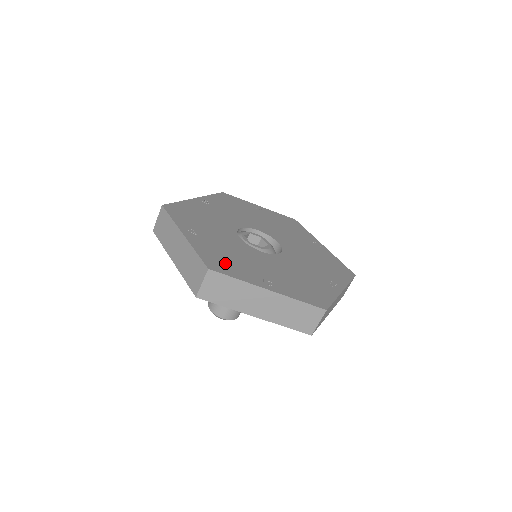
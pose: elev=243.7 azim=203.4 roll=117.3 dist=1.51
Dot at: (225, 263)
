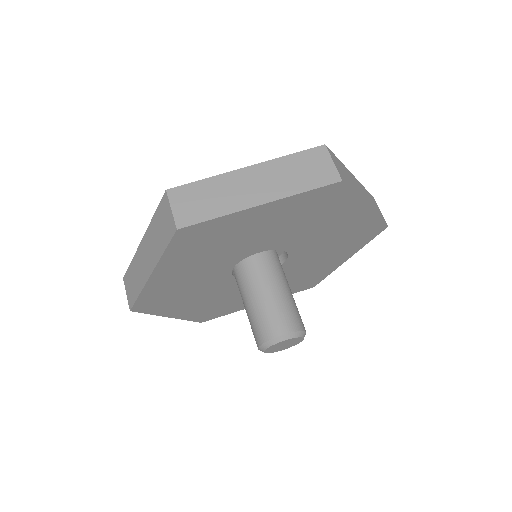
Dot at: occluded
